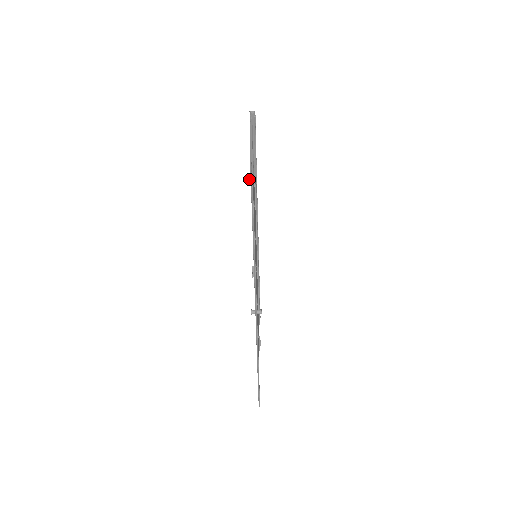
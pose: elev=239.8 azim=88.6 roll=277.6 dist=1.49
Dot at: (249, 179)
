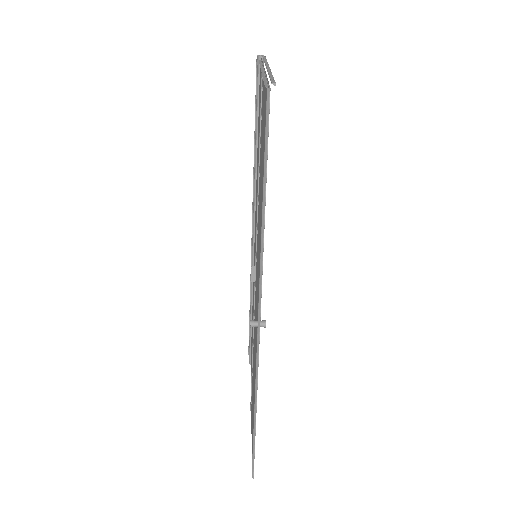
Dot at: occluded
